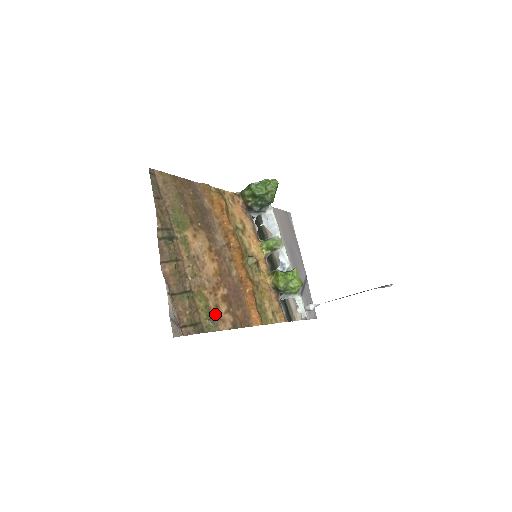
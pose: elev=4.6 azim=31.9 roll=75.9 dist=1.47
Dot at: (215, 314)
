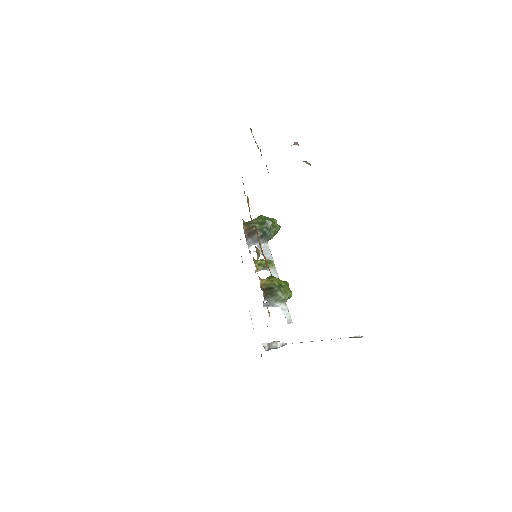
Dot at: occluded
